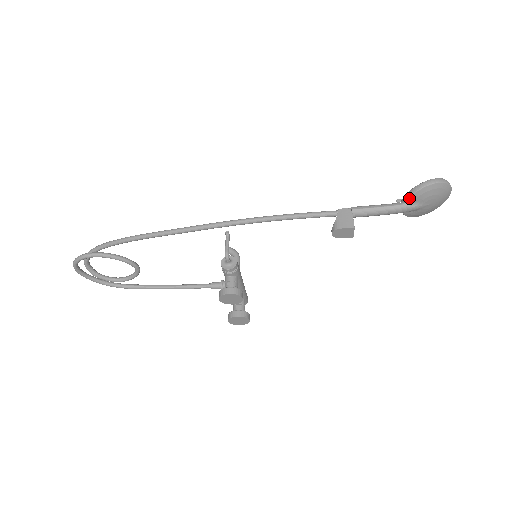
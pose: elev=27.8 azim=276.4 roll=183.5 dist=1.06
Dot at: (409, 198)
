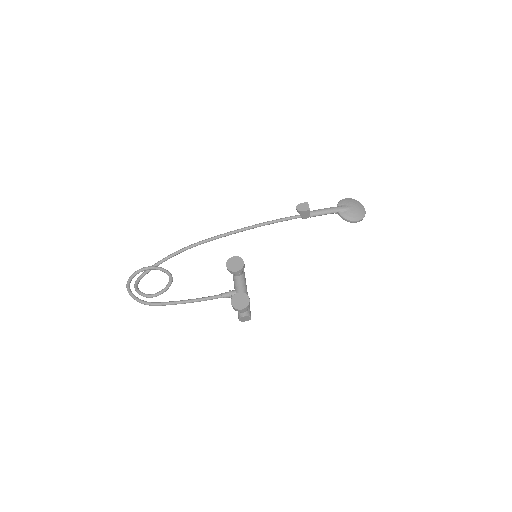
Dot at: (338, 204)
